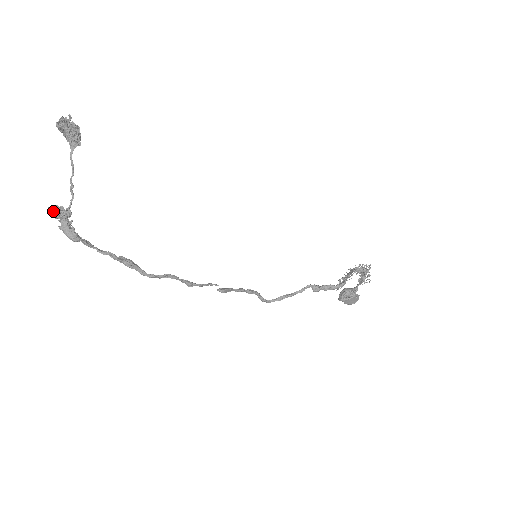
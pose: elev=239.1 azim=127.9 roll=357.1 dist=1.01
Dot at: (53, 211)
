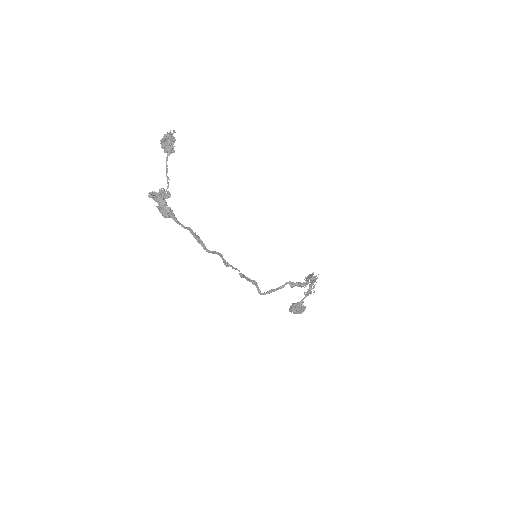
Dot at: (159, 193)
